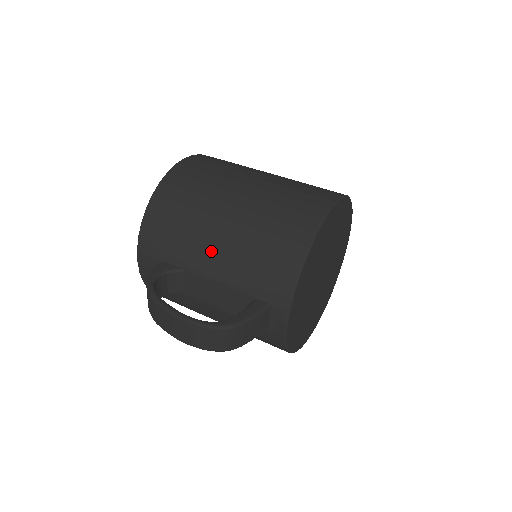
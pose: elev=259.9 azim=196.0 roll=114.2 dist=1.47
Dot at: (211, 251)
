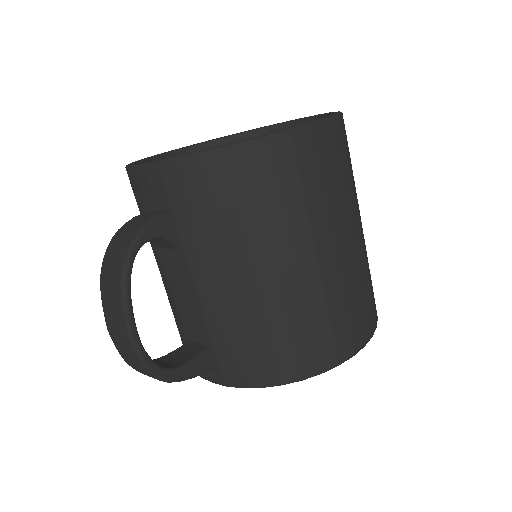
Dot at: (228, 278)
